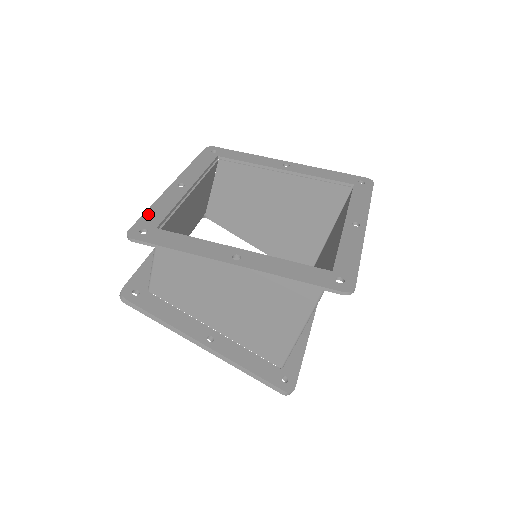
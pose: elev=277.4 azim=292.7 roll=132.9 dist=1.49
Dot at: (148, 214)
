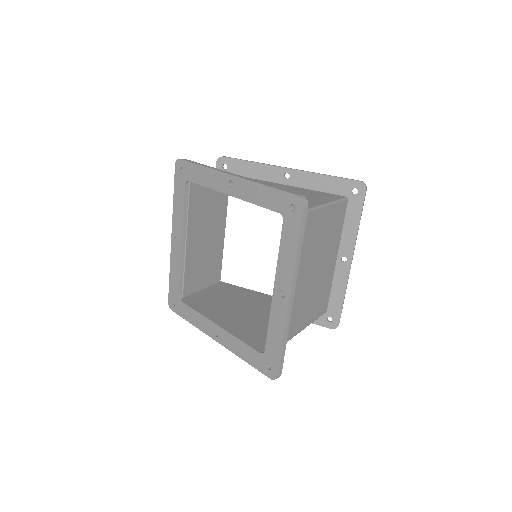
Dot at: occluded
